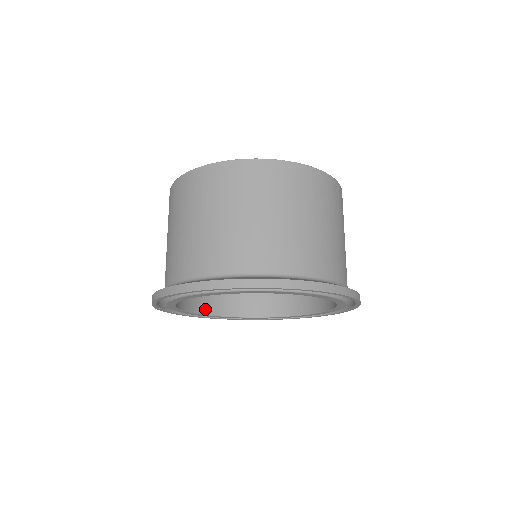
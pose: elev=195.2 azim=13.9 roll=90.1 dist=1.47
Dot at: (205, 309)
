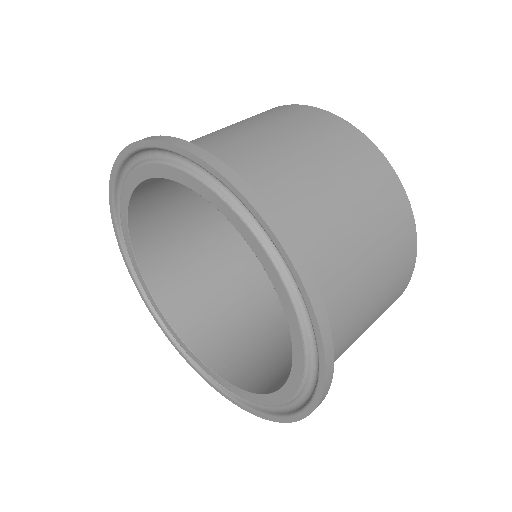
Dot at: (211, 360)
